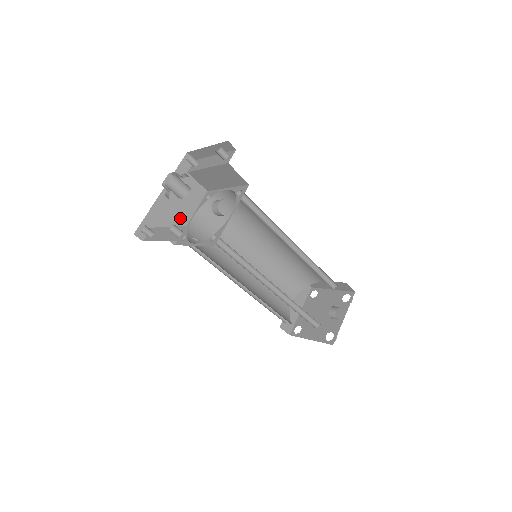
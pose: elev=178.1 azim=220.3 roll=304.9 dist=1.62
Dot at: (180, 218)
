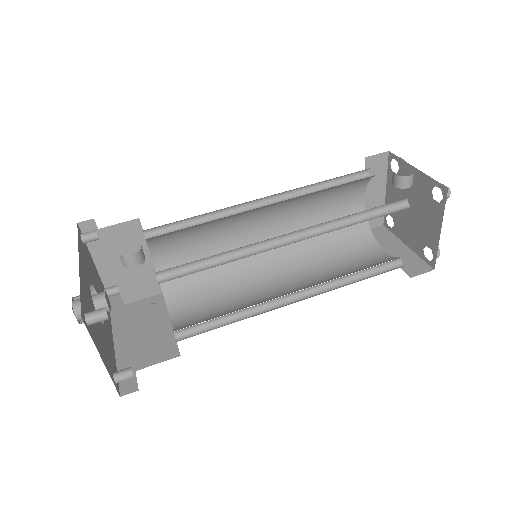
Dot at: (159, 334)
